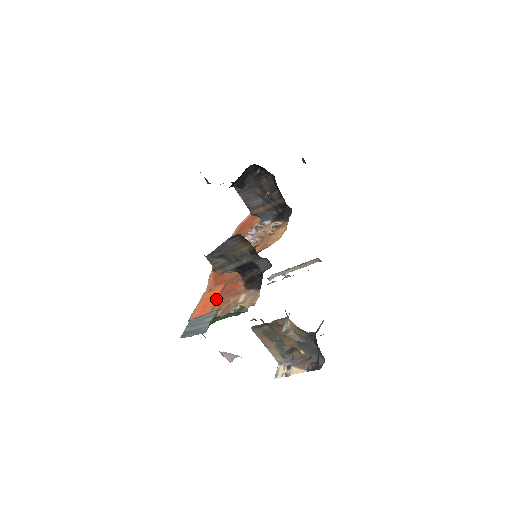
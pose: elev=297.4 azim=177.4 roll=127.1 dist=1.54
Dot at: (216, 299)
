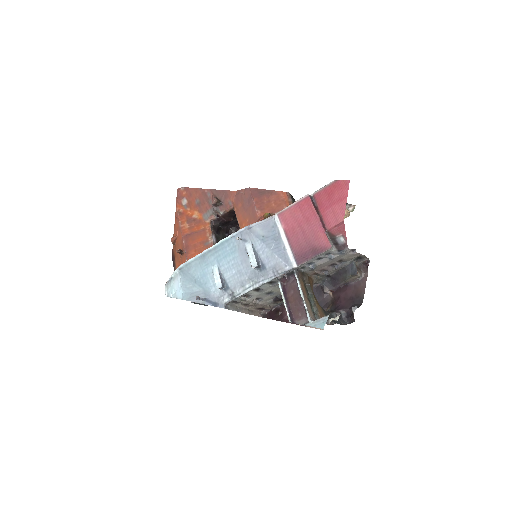
Dot at: occluded
